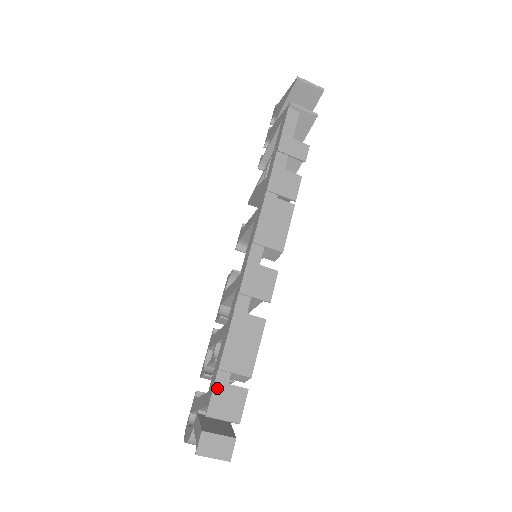
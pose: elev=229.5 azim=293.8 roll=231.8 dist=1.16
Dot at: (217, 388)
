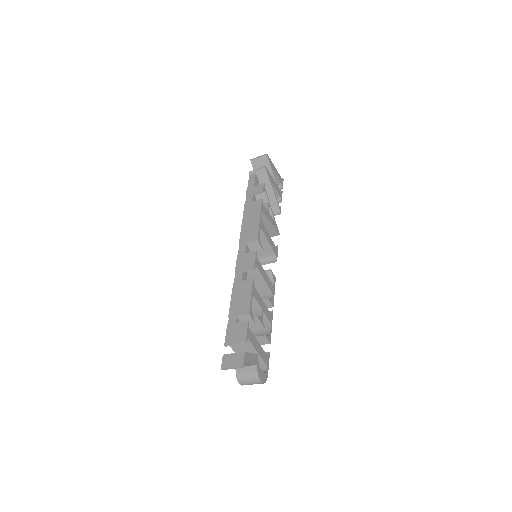
Dot at: (229, 328)
